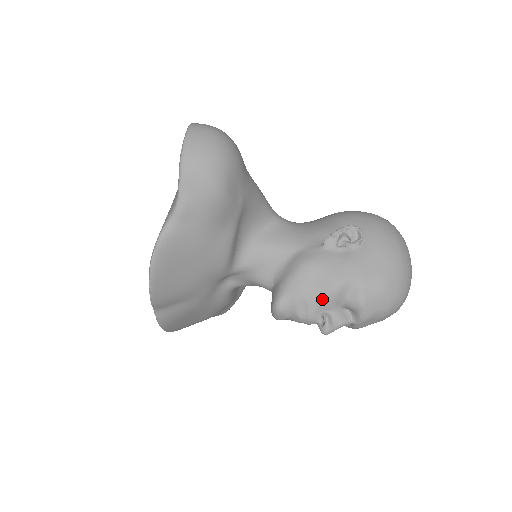
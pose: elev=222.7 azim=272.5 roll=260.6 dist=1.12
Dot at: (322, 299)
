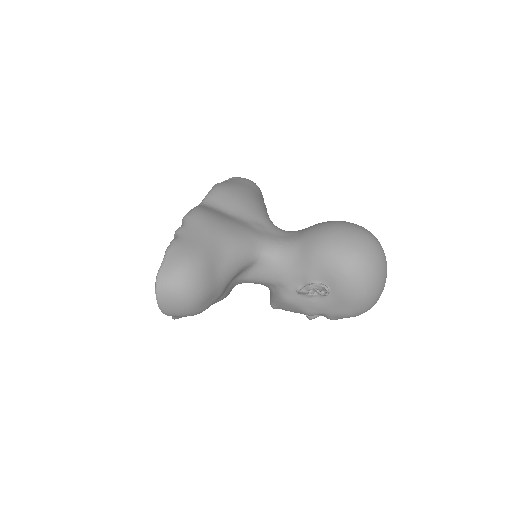
Dot at: occluded
